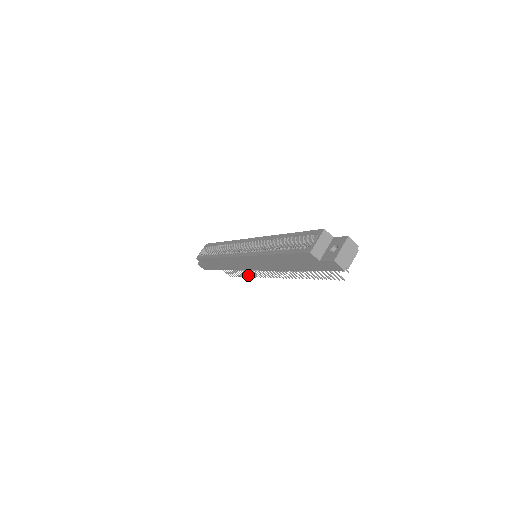
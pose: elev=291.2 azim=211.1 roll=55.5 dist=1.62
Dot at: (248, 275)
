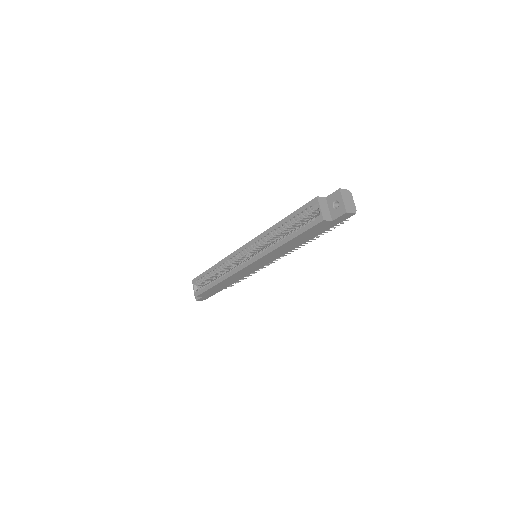
Dot at: (249, 275)
